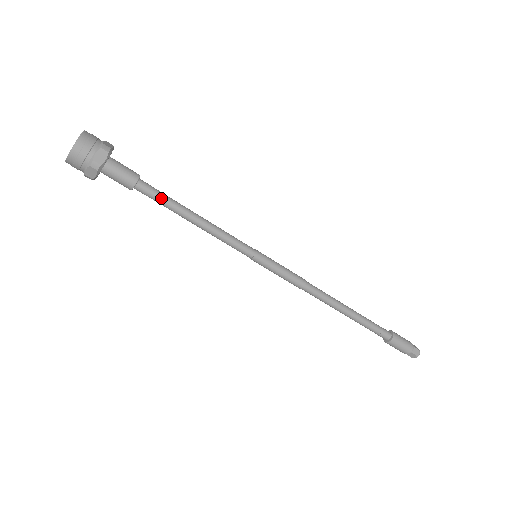
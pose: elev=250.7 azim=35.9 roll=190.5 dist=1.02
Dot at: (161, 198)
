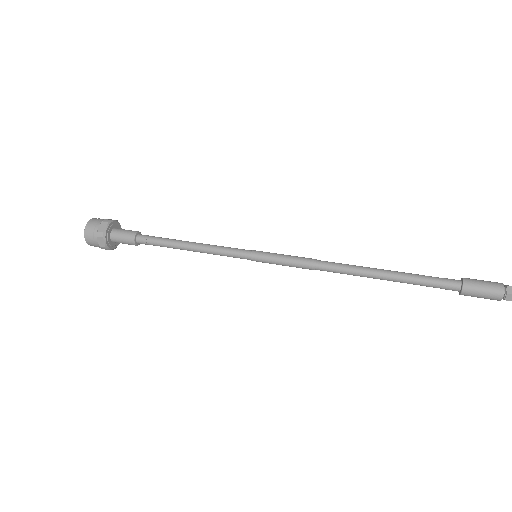
Dot at: (157, 245)
